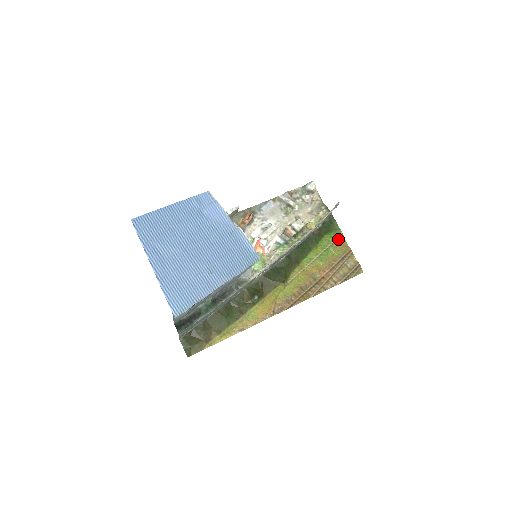
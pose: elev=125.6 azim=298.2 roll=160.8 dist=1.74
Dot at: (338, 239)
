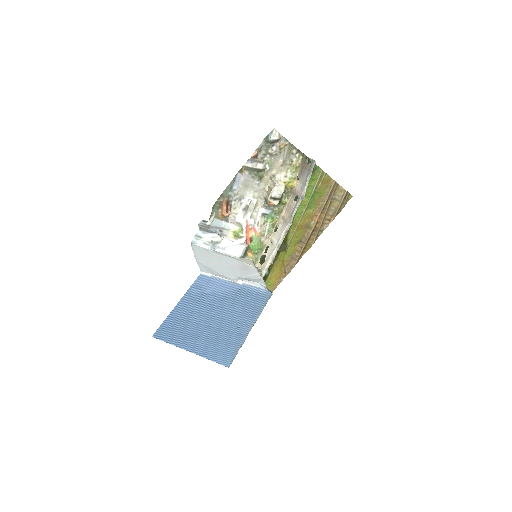
Dot at: (320, 179)
